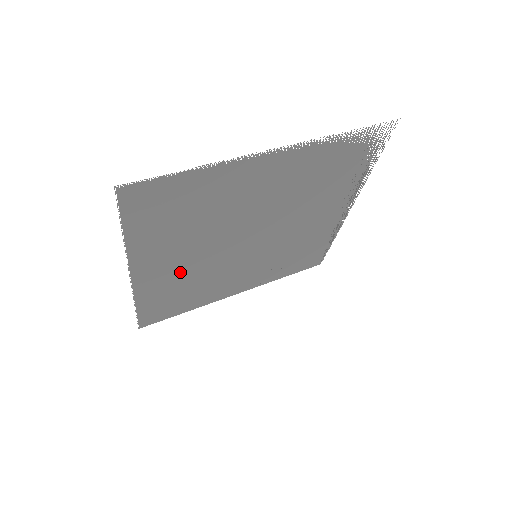
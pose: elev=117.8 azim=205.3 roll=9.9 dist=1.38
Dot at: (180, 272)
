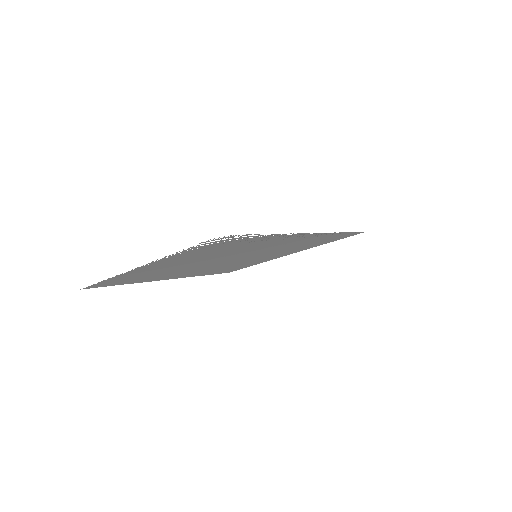
Dot at: (201, 271)
